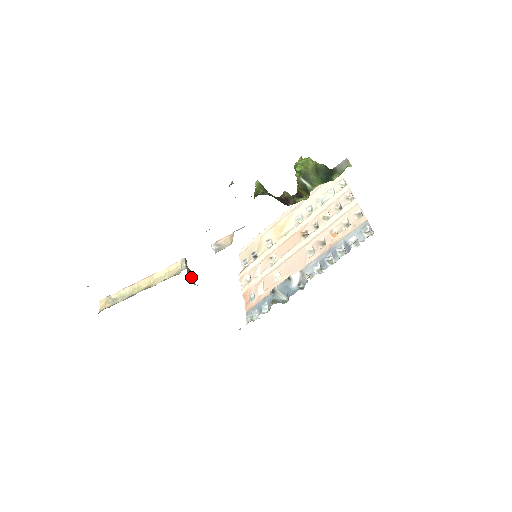
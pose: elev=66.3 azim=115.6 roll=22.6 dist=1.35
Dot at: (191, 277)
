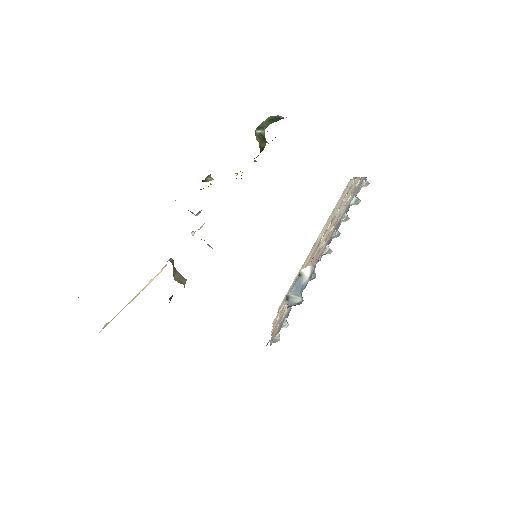
Dot at: (181, 280)
